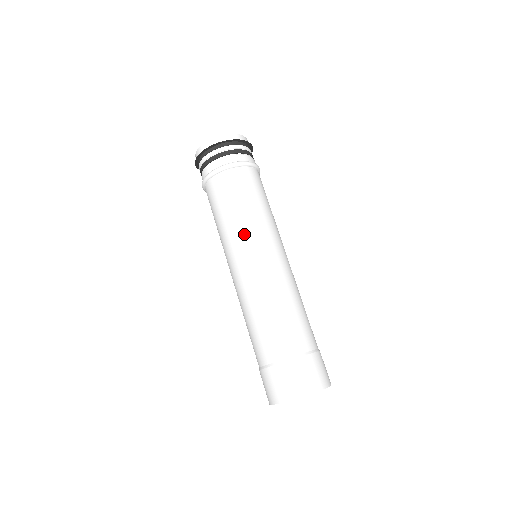
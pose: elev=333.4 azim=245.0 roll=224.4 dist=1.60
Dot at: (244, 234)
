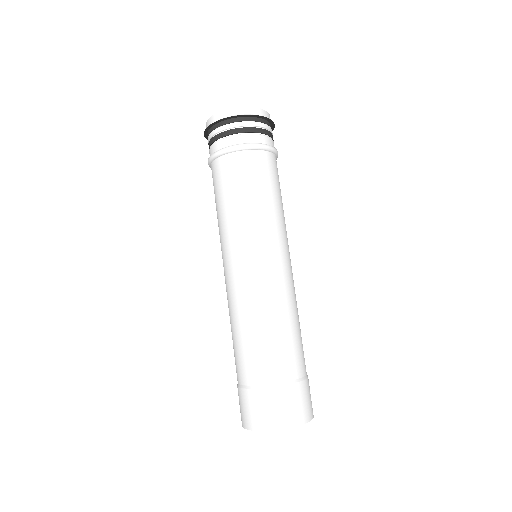
Dot at: (248, 232)
